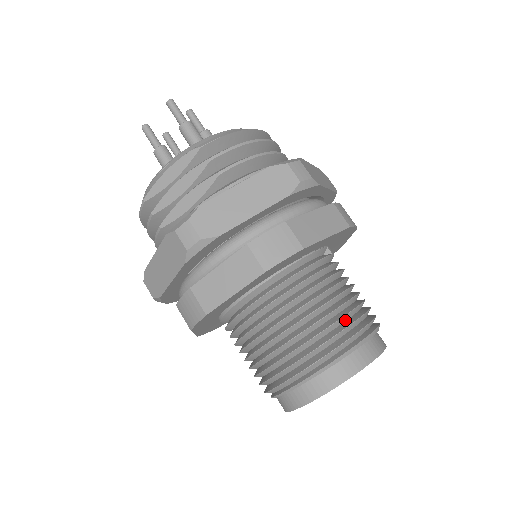
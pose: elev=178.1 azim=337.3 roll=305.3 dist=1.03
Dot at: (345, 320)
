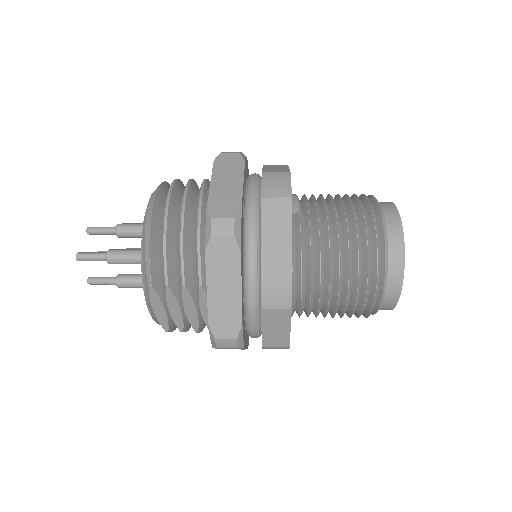
Dot at: (360, 247)
